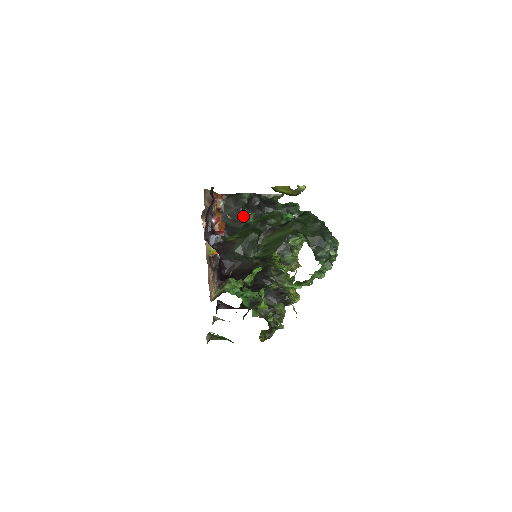
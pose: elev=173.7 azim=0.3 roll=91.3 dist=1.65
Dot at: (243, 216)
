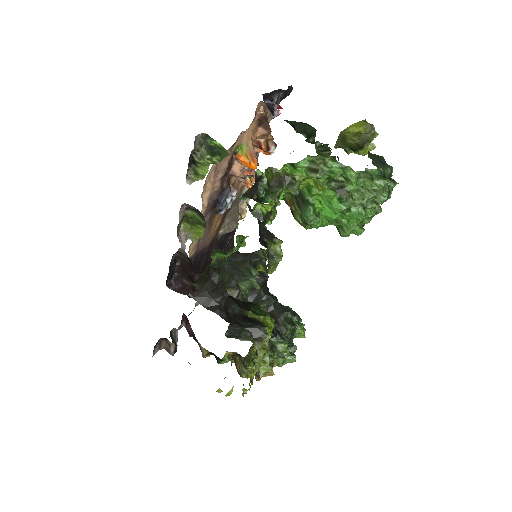
Dot at: (247, 266)
